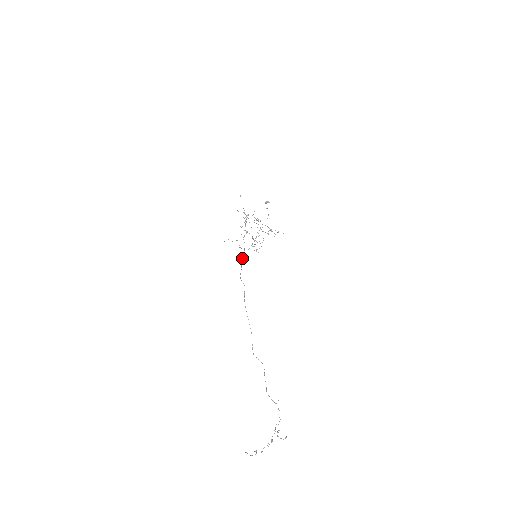
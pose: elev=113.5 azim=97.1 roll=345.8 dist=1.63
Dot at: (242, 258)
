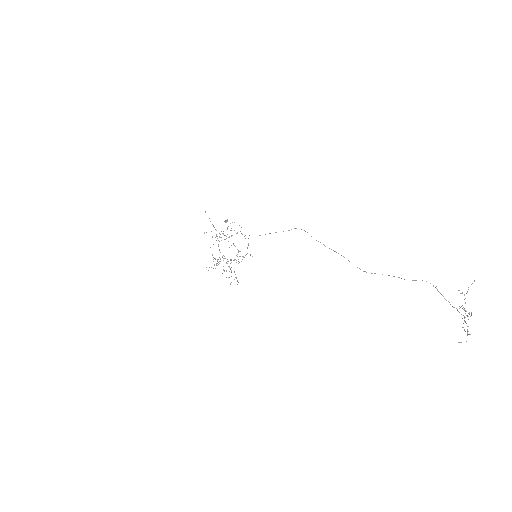
Dot at: occluded
